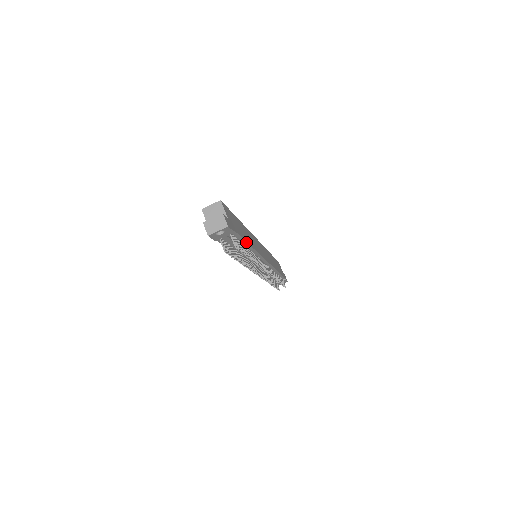
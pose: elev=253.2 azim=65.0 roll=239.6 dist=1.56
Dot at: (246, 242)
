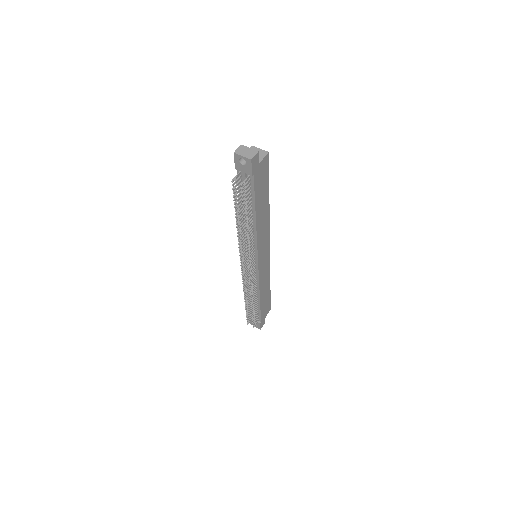
Dot at: (255, 210)
